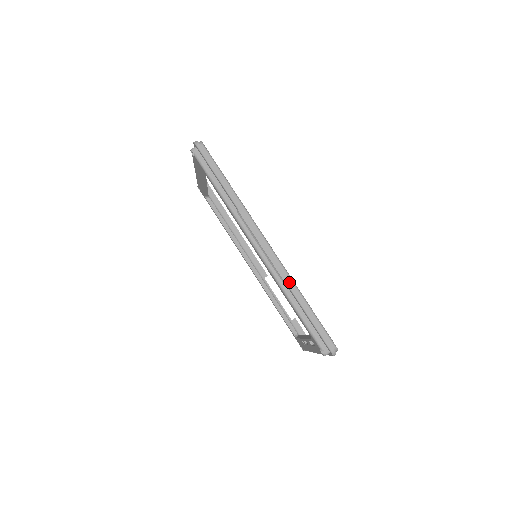
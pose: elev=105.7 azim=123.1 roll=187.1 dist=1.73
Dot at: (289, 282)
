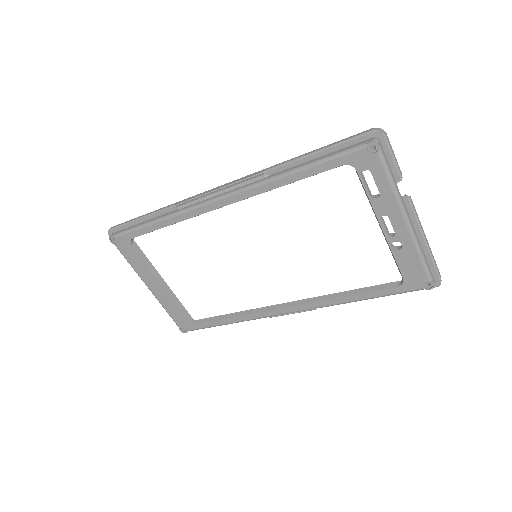
Dot at: (268, 168)
